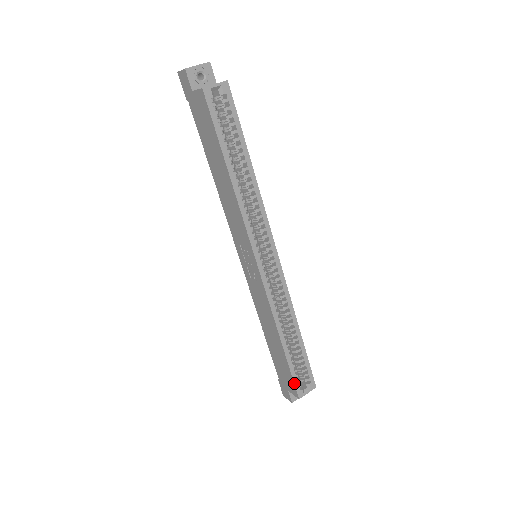
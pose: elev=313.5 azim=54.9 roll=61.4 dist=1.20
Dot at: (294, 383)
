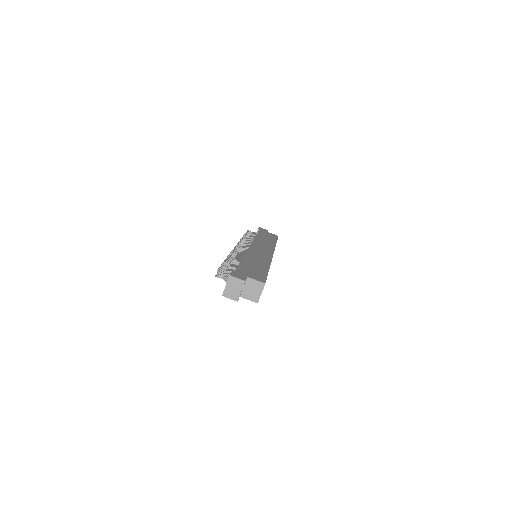
Dot at: occluded
